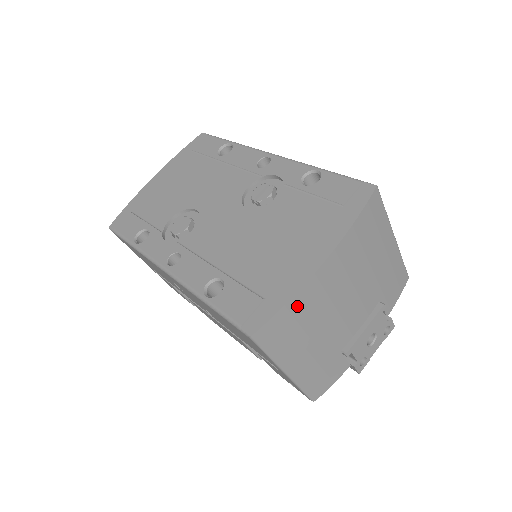
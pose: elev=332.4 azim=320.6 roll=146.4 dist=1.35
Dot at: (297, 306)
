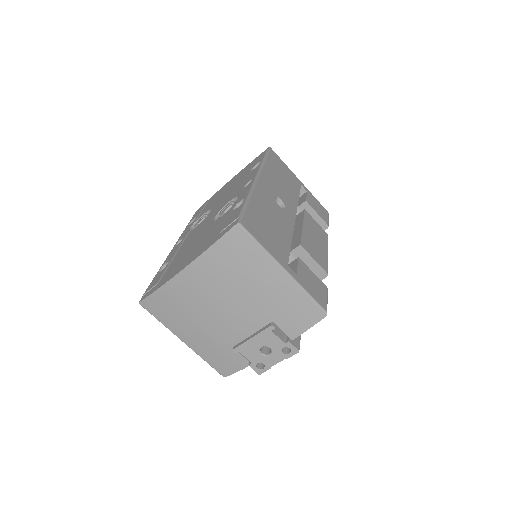
Dot at: (168, 295)
